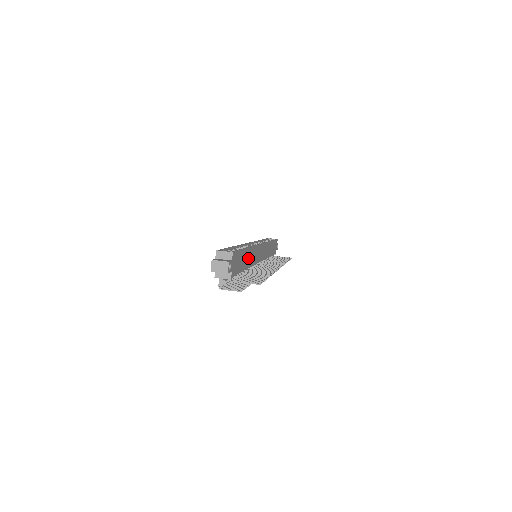
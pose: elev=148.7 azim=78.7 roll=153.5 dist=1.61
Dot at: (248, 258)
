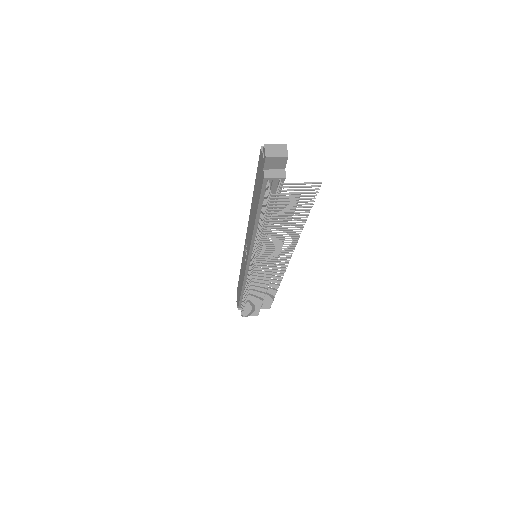
Dot at: occluded
